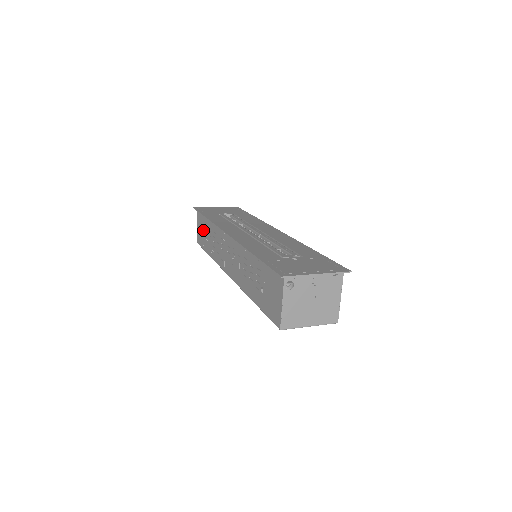
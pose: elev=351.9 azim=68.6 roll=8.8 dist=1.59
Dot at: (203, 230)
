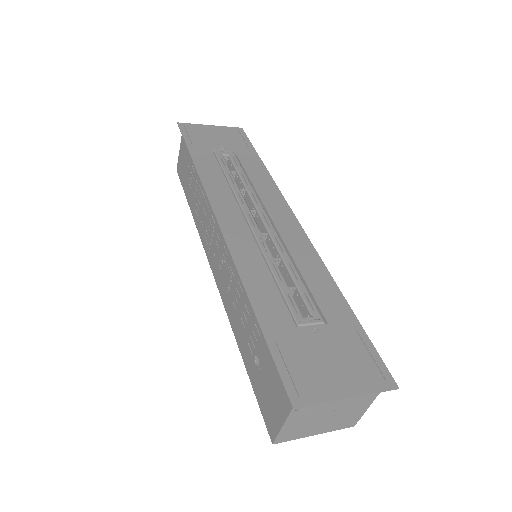
Dot at: (187, 166)
